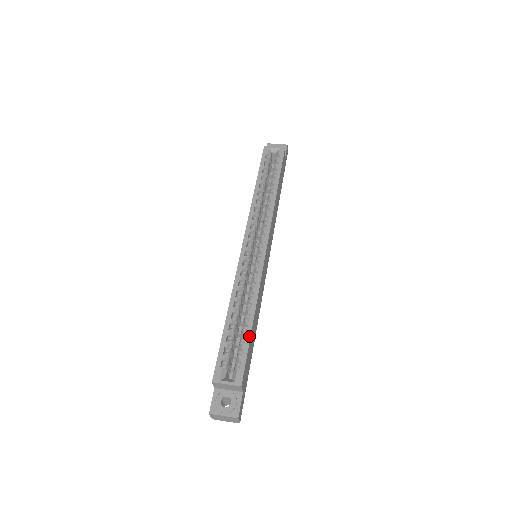
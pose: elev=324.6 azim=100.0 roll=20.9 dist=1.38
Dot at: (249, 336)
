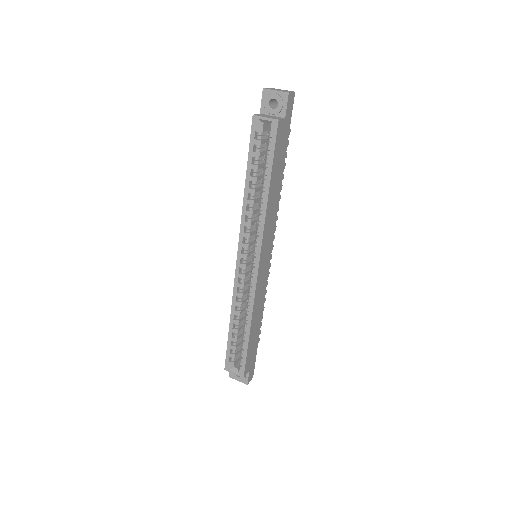
Dot at: (247, 346)
